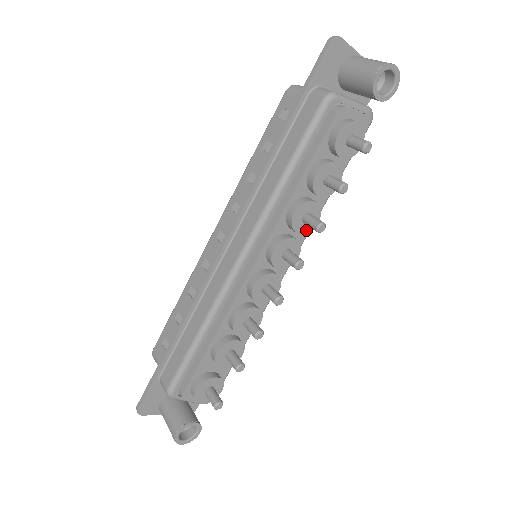
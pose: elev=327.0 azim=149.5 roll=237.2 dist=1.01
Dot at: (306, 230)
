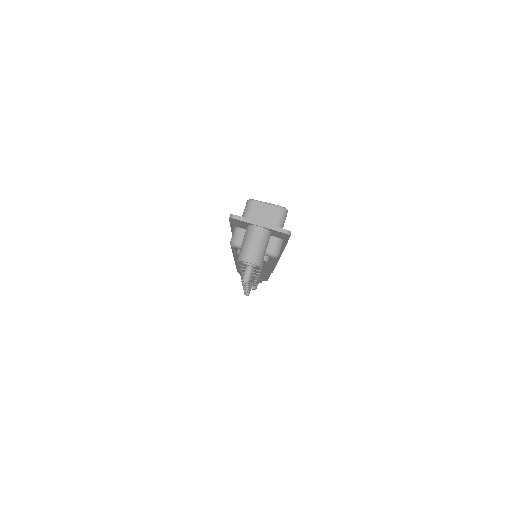
Dot at: occluded
